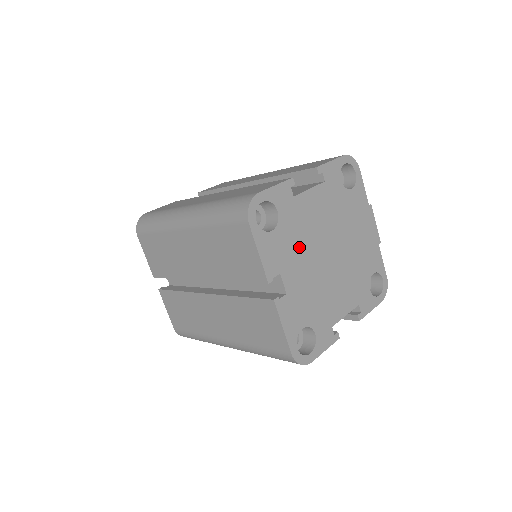
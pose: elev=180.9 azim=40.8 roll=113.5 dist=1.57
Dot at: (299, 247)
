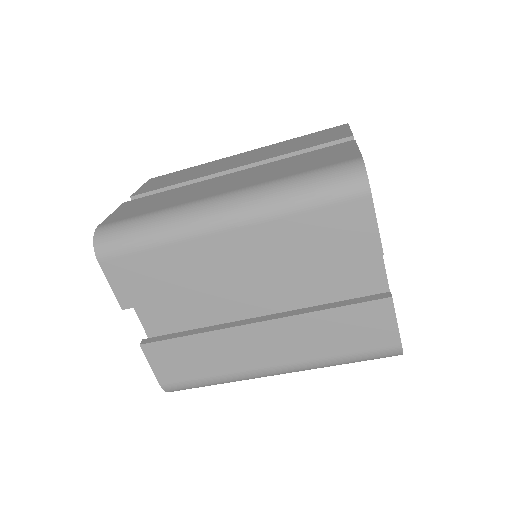
Dot at: occluded
